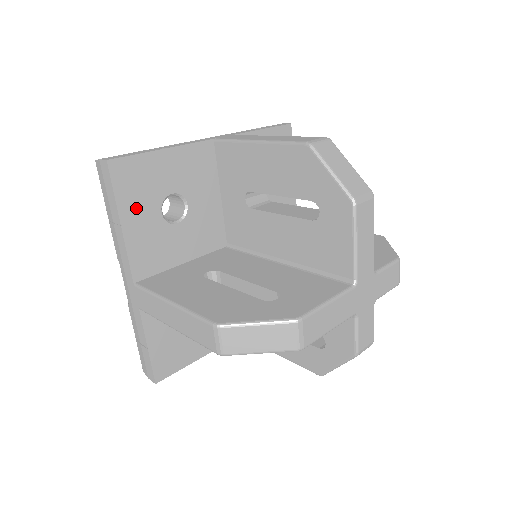
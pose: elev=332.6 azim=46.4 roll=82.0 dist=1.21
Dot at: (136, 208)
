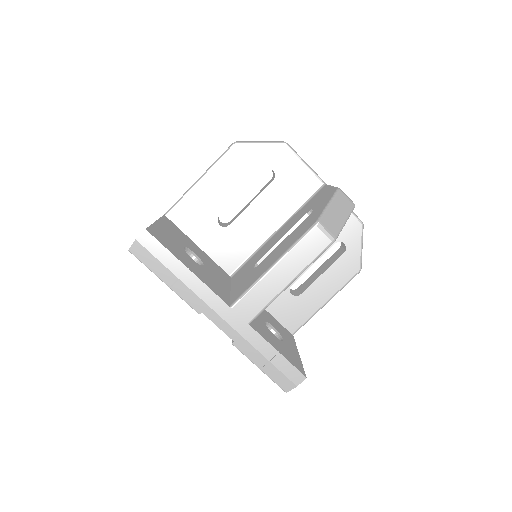
Dot at: (182, 258)
